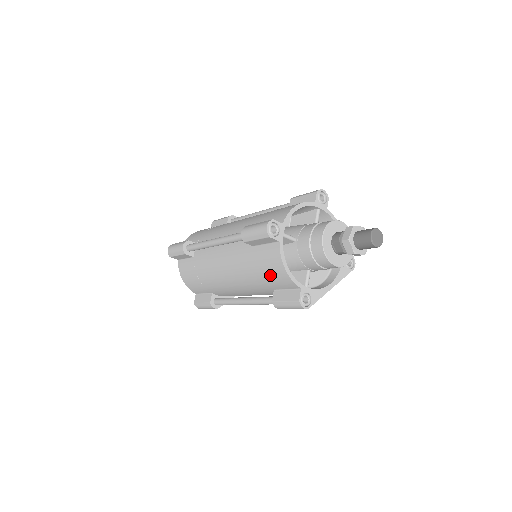
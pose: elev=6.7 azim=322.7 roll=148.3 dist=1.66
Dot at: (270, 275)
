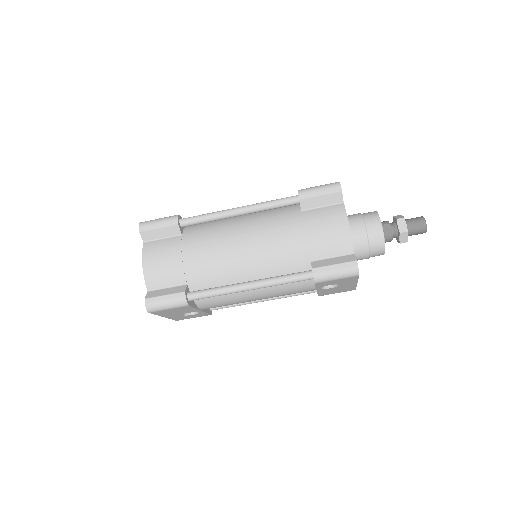
Dot at: (322, 235)
